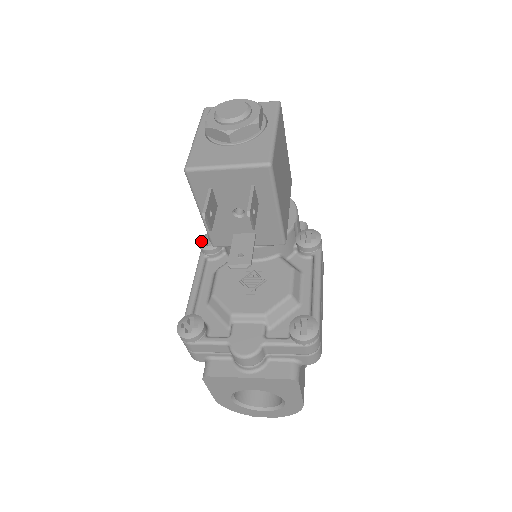
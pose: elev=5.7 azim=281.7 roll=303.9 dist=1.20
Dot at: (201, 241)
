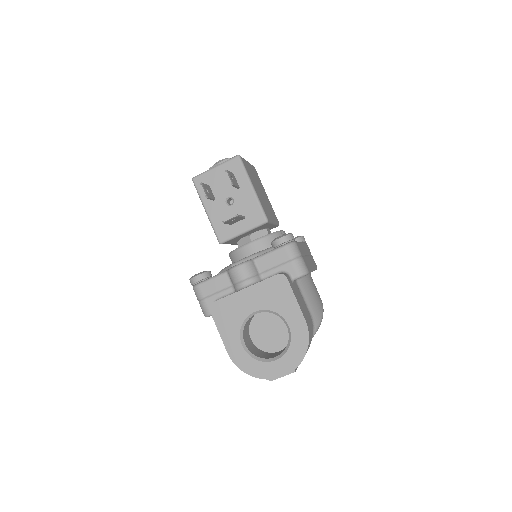
Dot at: occluded
